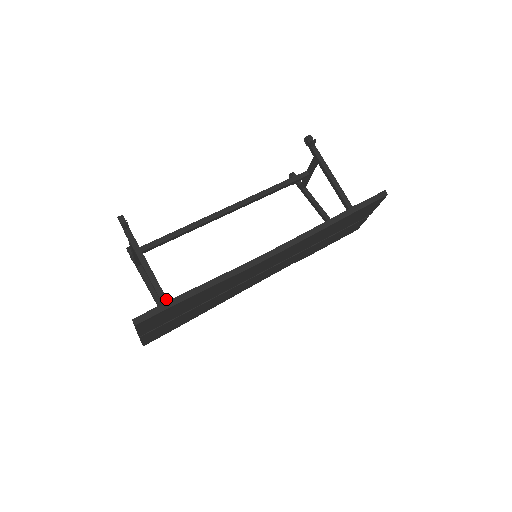
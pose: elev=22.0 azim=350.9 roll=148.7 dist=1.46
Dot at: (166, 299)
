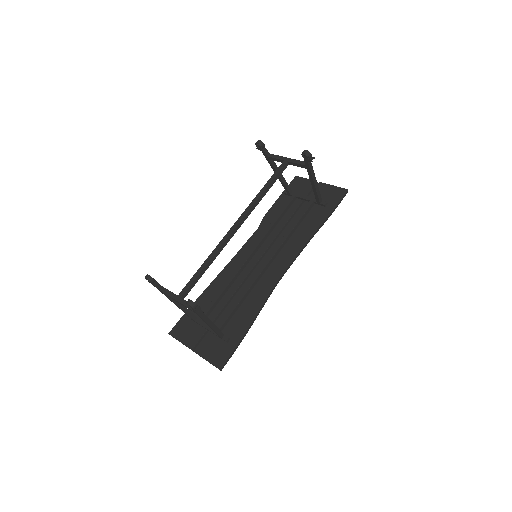
Dot at: (223, 334)
